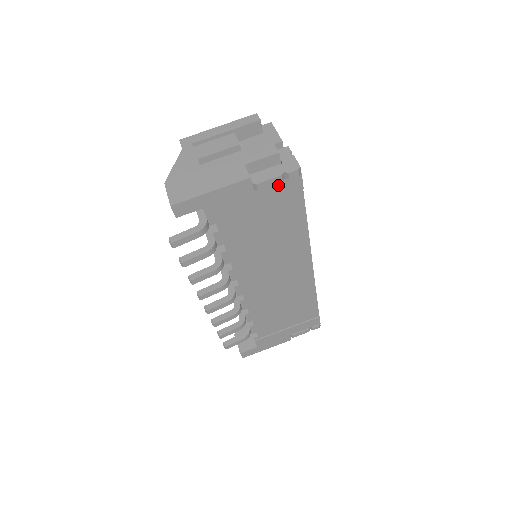
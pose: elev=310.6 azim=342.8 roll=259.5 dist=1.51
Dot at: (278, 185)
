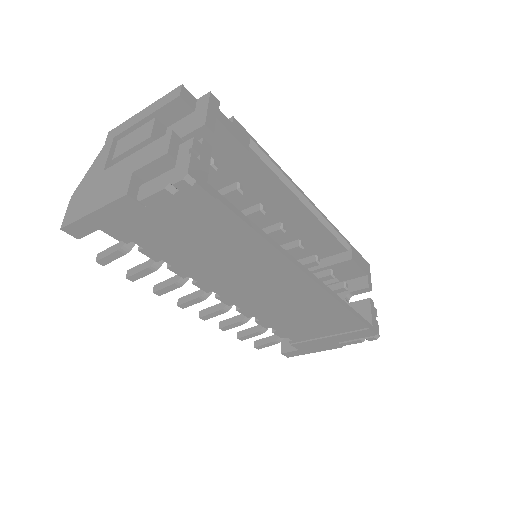
Dot at: (173, 198)
